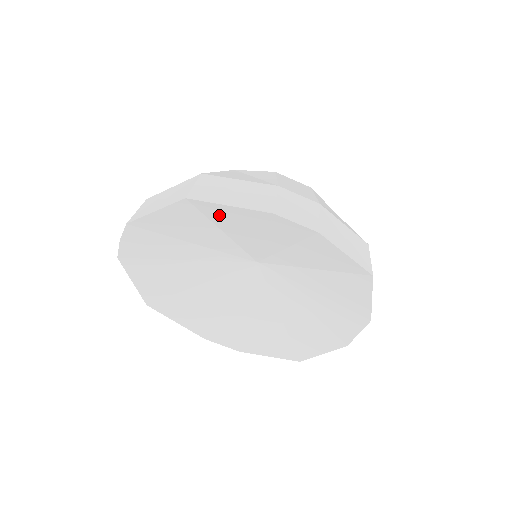
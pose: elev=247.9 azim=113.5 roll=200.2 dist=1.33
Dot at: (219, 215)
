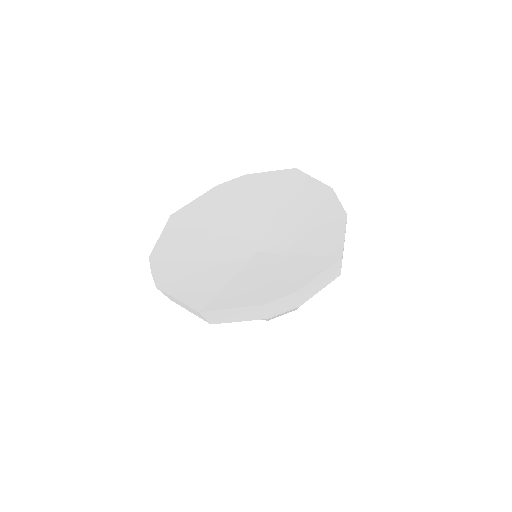
Dot at: (196, 215)
